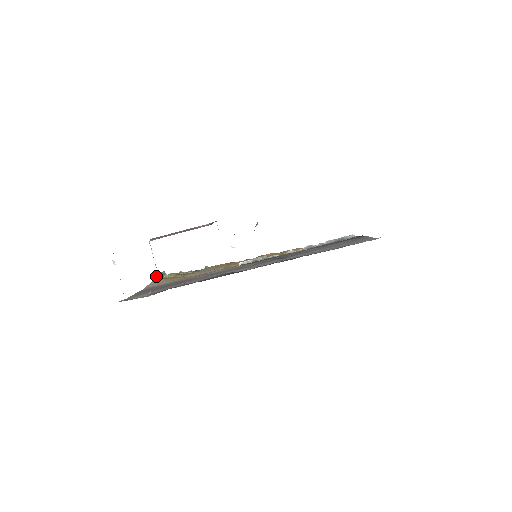
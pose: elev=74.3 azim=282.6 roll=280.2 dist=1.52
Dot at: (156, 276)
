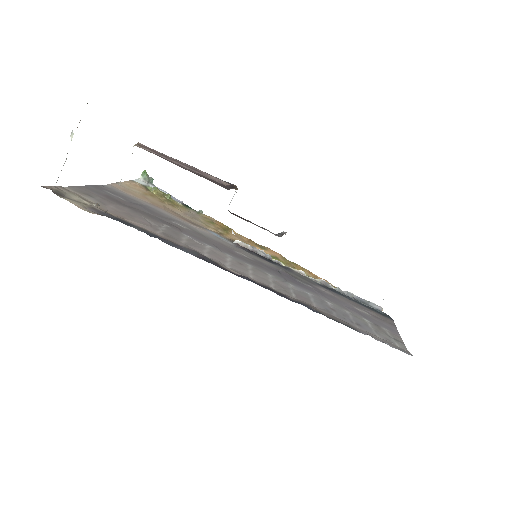
Dot at: (140, 176)
